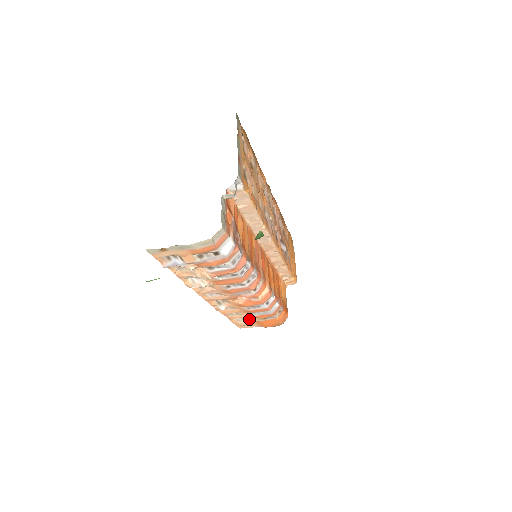
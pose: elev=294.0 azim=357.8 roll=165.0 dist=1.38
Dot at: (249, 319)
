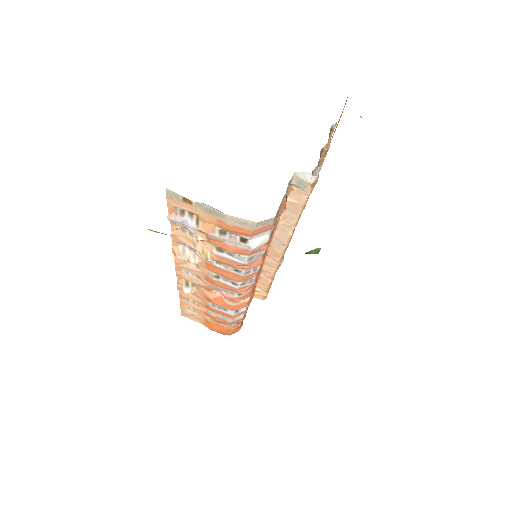
Dot at: (201, 313)
